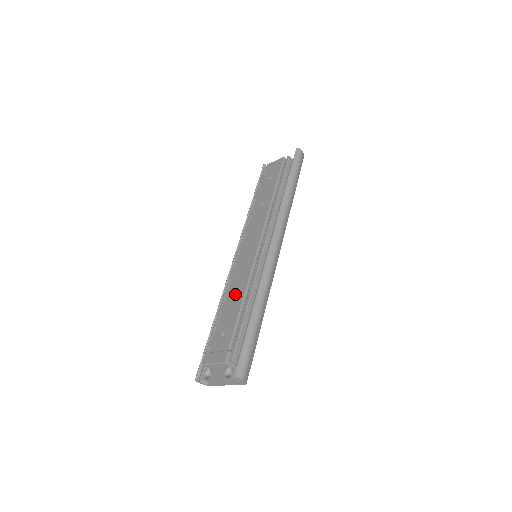
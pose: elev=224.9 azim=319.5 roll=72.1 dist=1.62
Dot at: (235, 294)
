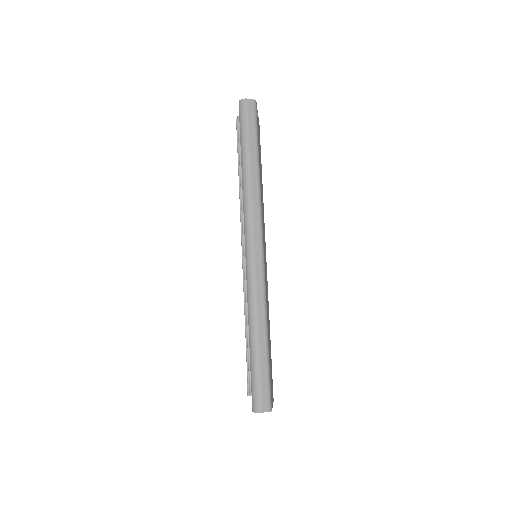
Dot at: occluded
